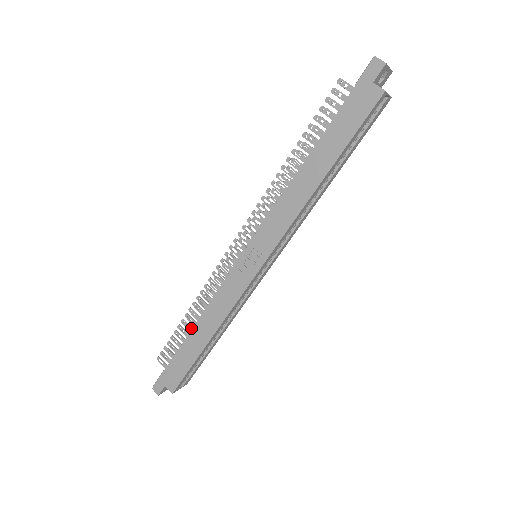
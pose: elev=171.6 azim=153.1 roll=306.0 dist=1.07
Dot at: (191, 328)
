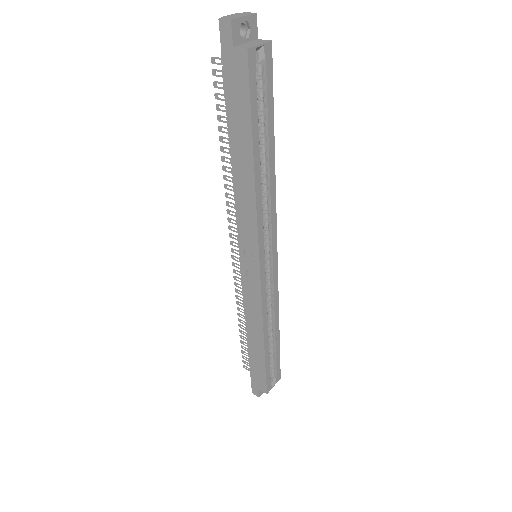
Dot at: occluded
